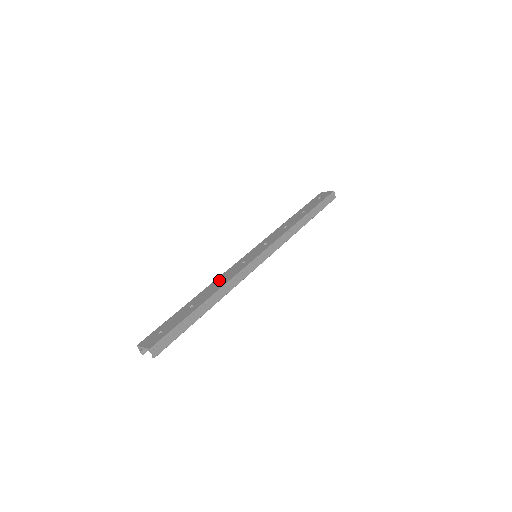
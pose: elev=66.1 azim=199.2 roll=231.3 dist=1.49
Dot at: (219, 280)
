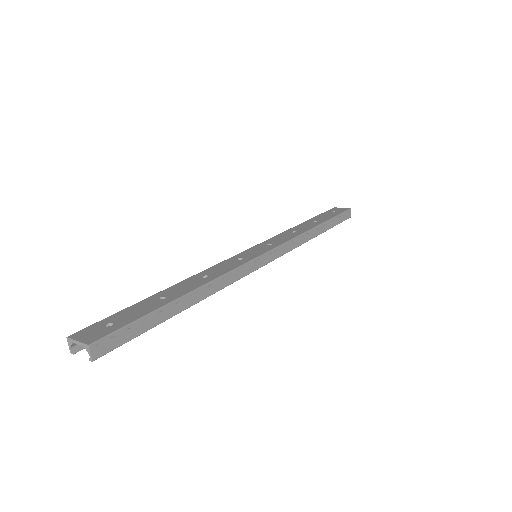
Dot at: (205, 273)
